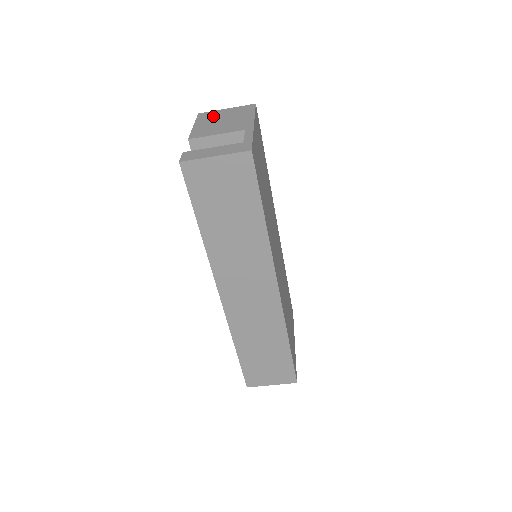
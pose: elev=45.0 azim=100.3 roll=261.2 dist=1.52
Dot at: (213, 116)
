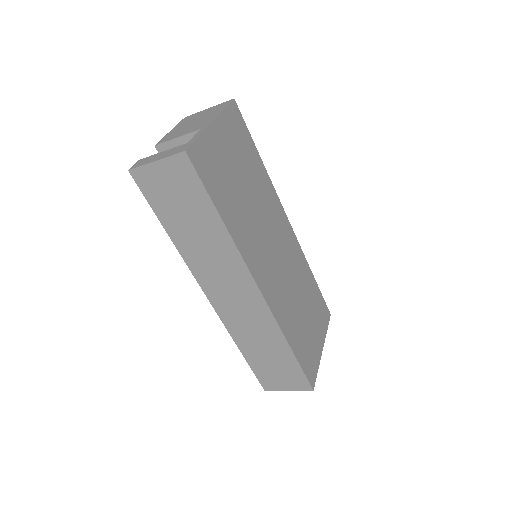
Dot at: (192, 118)
